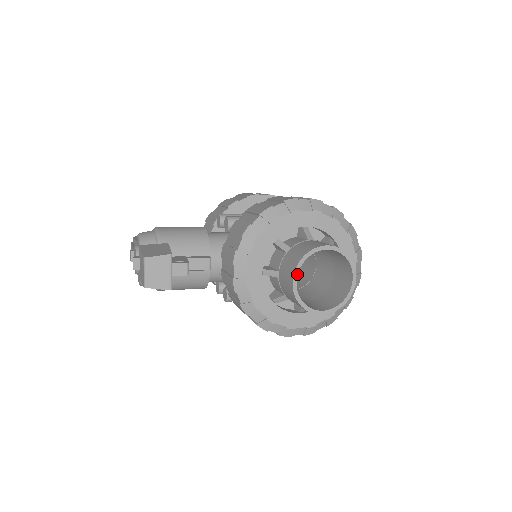
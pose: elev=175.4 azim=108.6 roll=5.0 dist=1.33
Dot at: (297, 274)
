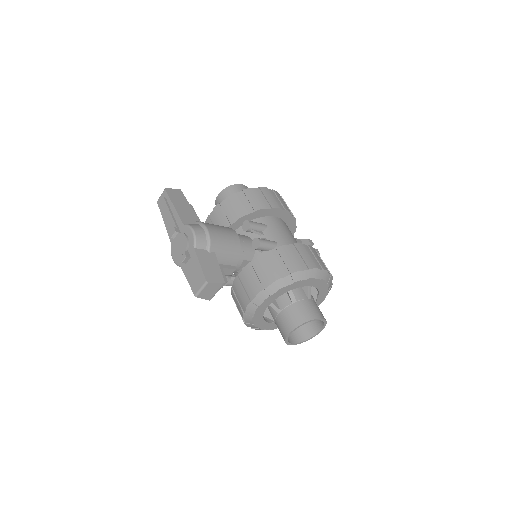
Dot at: occluded
